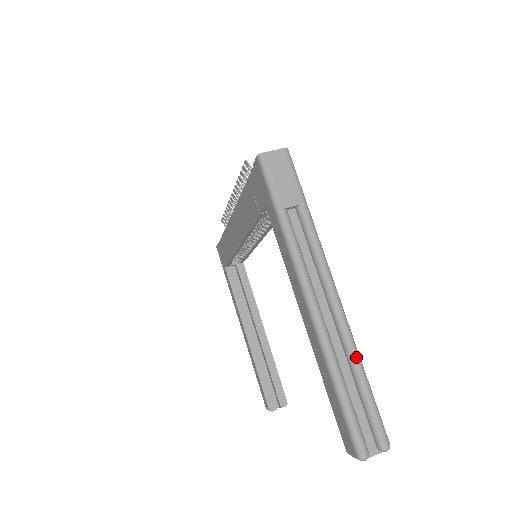
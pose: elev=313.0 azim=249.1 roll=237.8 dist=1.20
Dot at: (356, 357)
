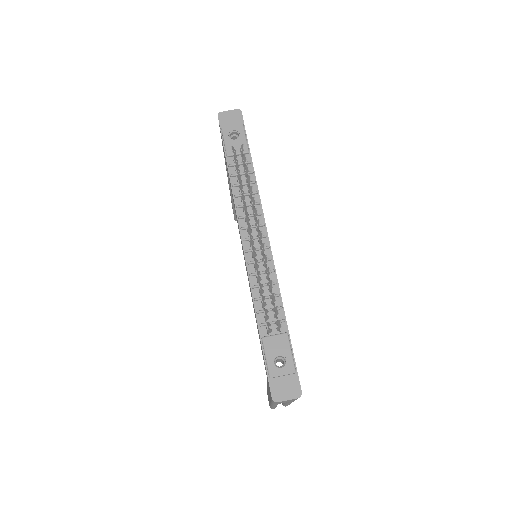
Dot at: occluded
